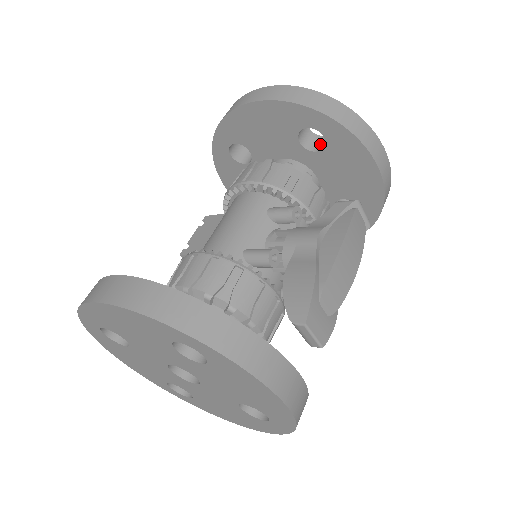
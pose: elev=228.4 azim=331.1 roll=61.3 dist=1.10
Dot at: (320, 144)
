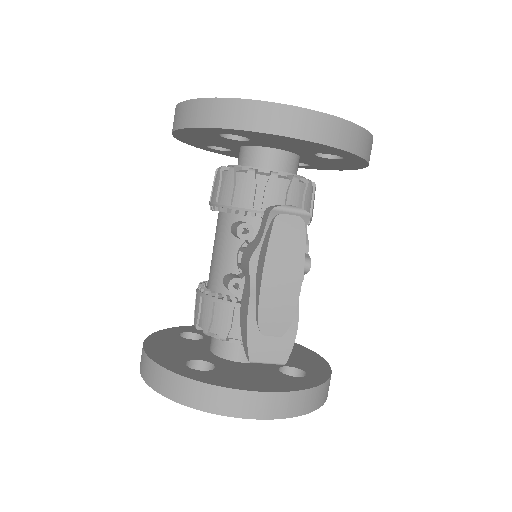
Dot at: occluded
